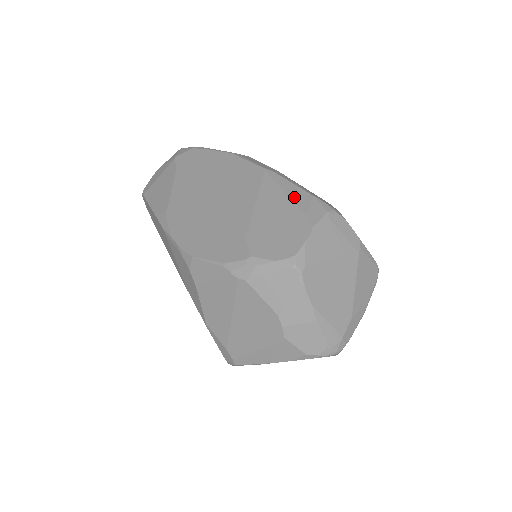
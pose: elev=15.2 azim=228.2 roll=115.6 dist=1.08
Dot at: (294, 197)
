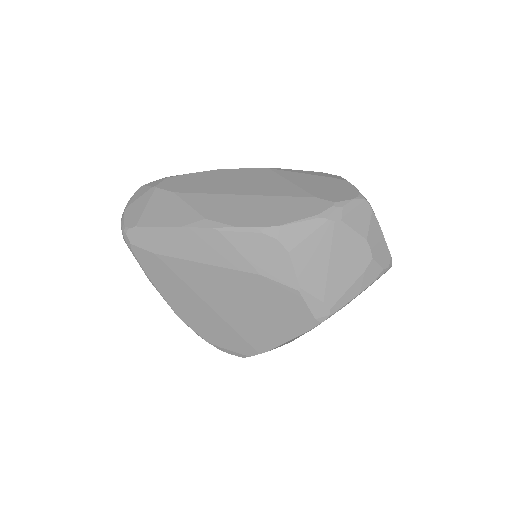
Dot at: (312, 174)
